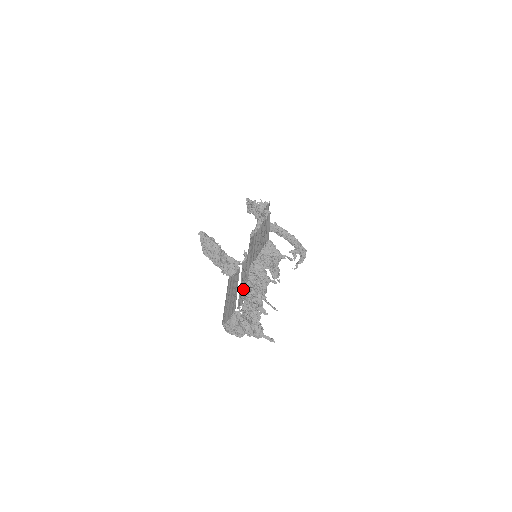
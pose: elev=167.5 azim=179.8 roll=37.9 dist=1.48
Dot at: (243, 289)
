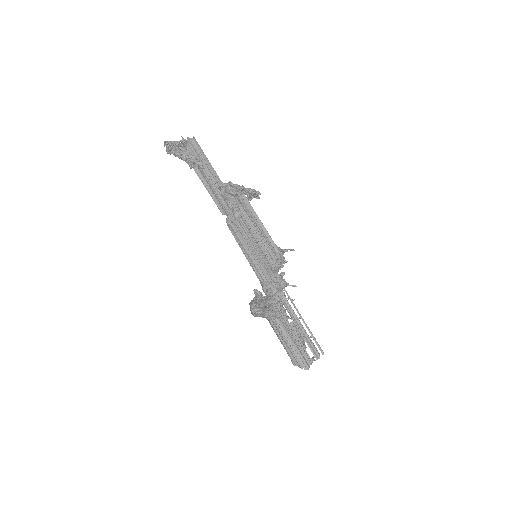
Dot at: (309, 338)
